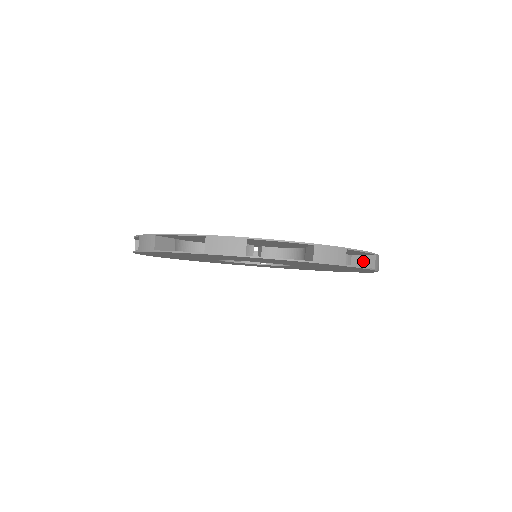
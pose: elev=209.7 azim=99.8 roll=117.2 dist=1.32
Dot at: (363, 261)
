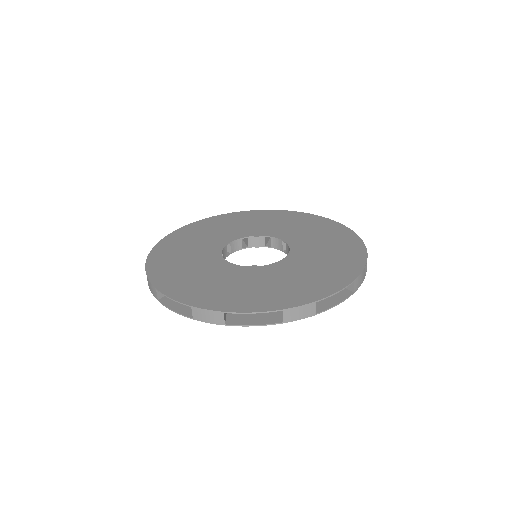
Dot at: occluded
